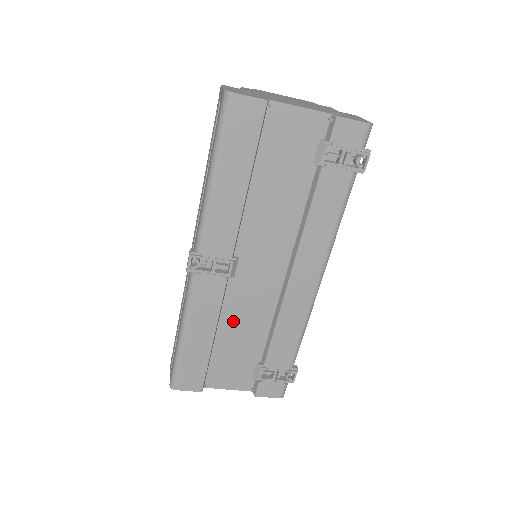
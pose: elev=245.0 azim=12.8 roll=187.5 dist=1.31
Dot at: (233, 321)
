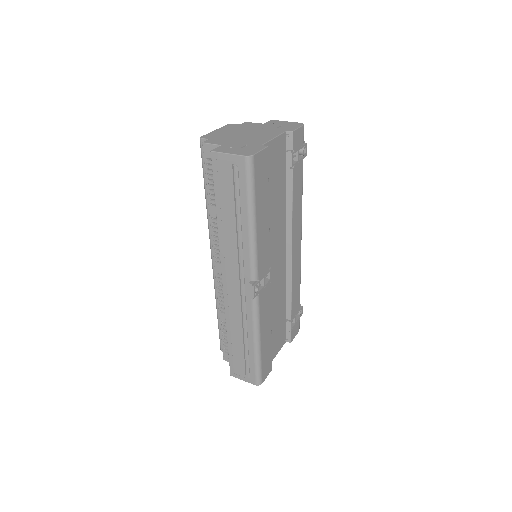
Dot at: (272, 308)
